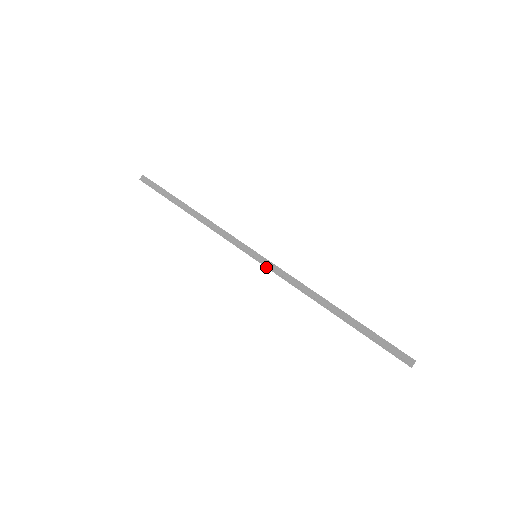
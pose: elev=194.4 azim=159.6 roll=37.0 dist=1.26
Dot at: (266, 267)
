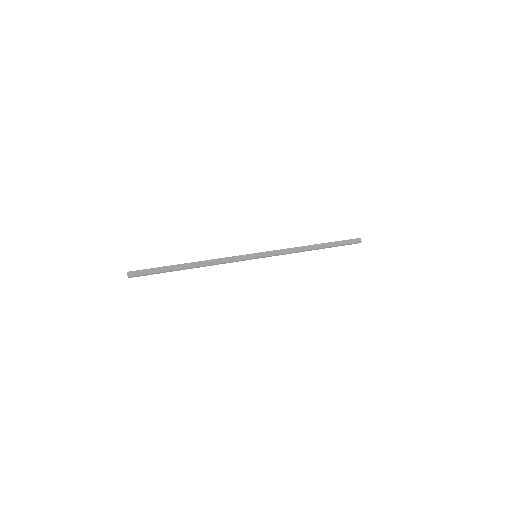
Dot at: (269, 256)
